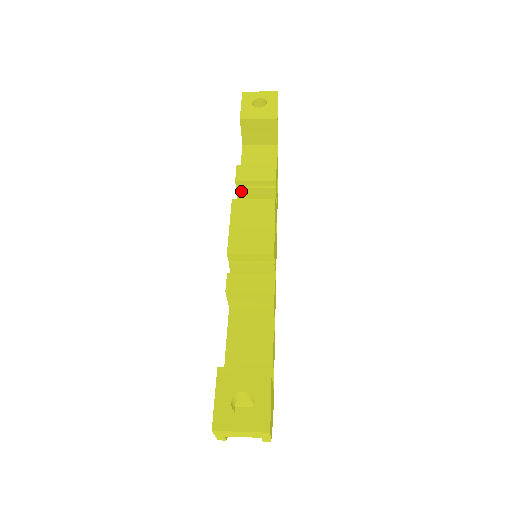
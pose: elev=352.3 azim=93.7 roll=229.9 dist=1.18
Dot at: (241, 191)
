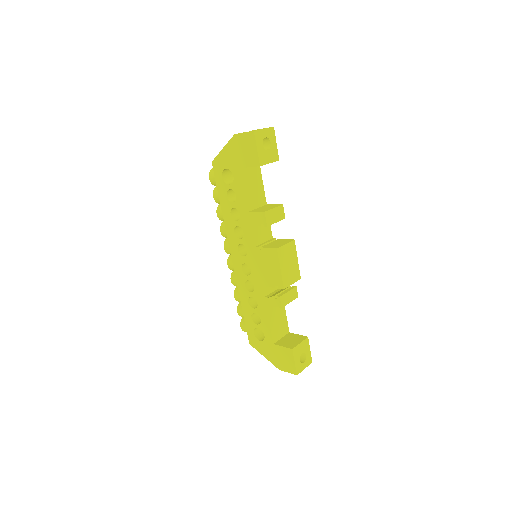
Dot at: (261, 225)
